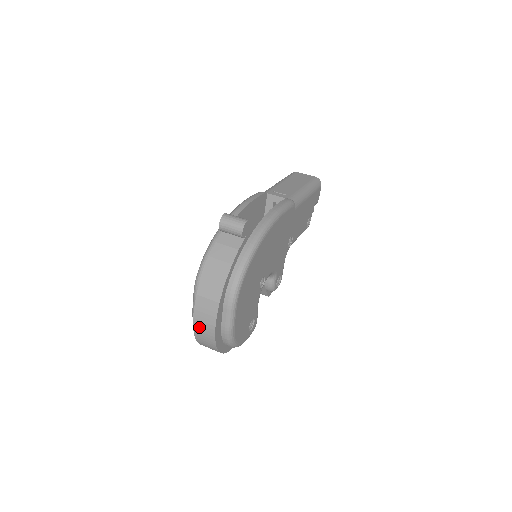
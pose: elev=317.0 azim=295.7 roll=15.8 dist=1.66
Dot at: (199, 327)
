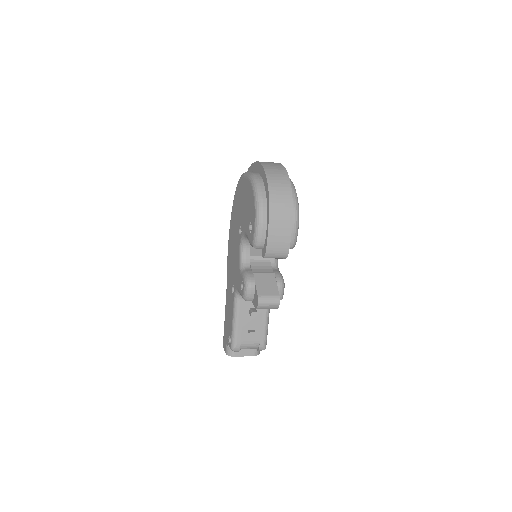
Dot at: (266, 163)
